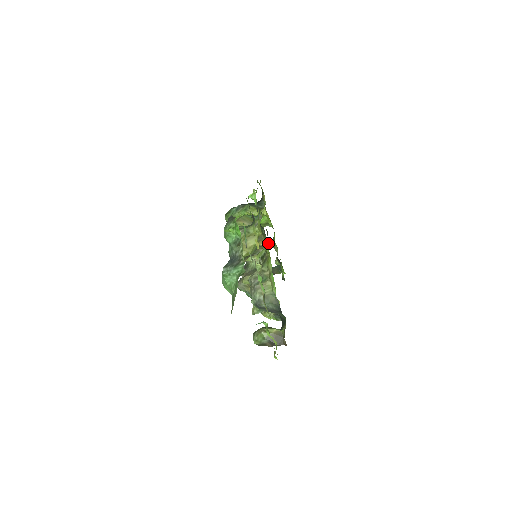
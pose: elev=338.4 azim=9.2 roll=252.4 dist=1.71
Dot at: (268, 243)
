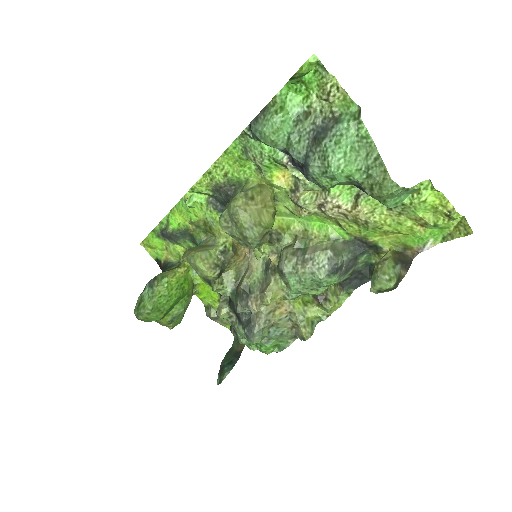
Dot at: (244, 252)
